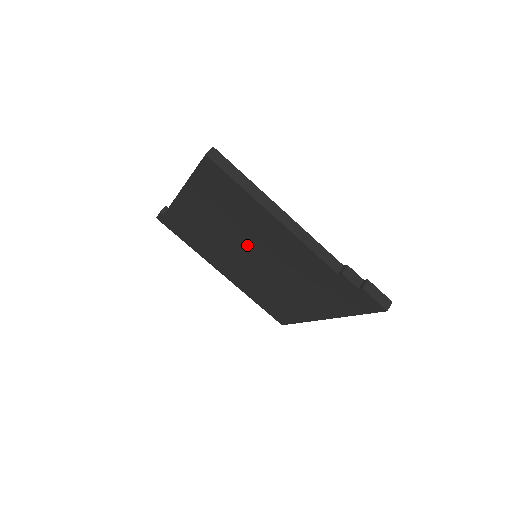
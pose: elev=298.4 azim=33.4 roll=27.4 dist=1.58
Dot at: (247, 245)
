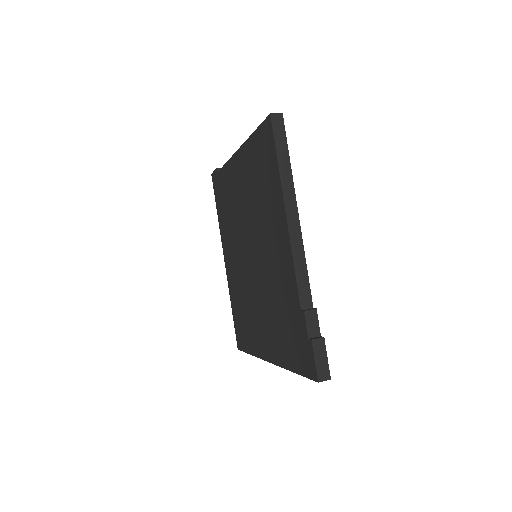
Dot at: (254, 237)
